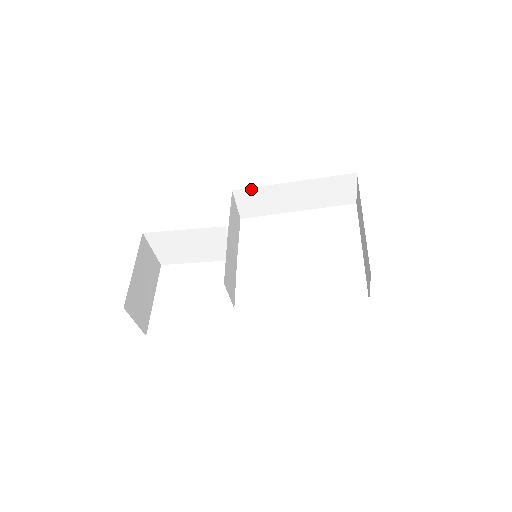
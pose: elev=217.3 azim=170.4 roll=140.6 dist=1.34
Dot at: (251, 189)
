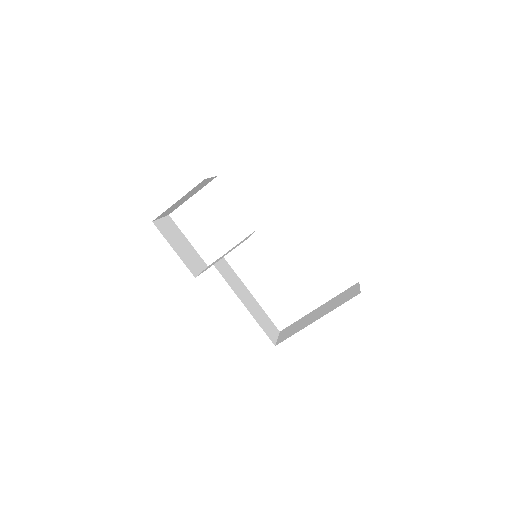
Dot at: occluded
